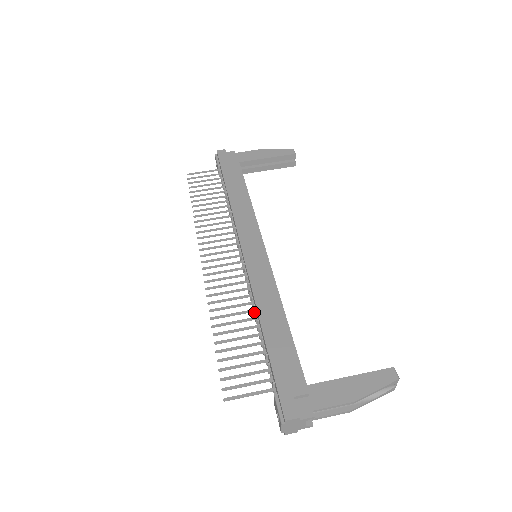
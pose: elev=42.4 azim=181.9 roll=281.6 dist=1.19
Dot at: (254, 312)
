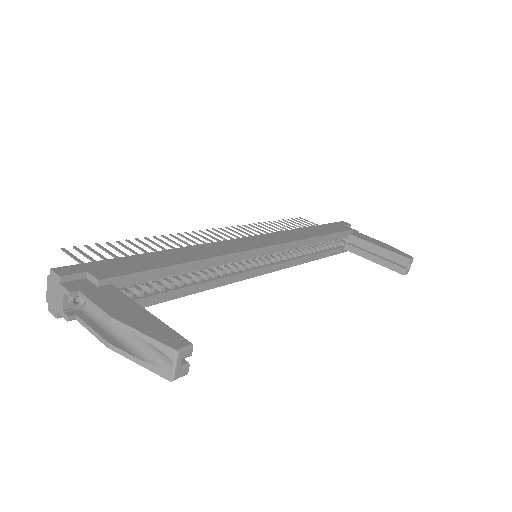
Dot at: occluded
